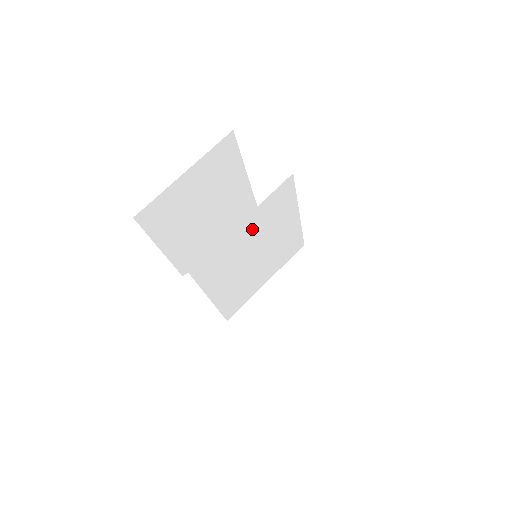
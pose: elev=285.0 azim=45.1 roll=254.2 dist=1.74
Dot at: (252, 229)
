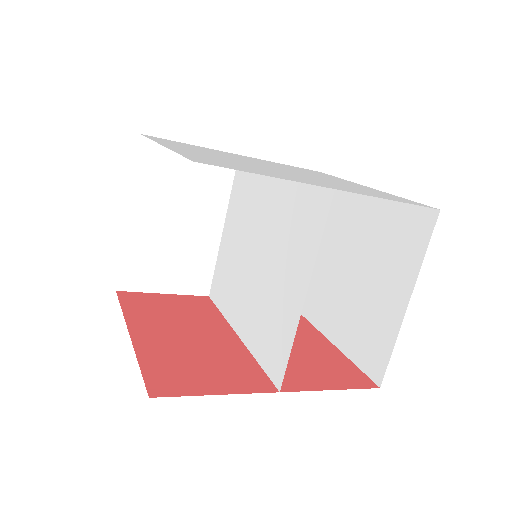
Dot at: (288, 271)
